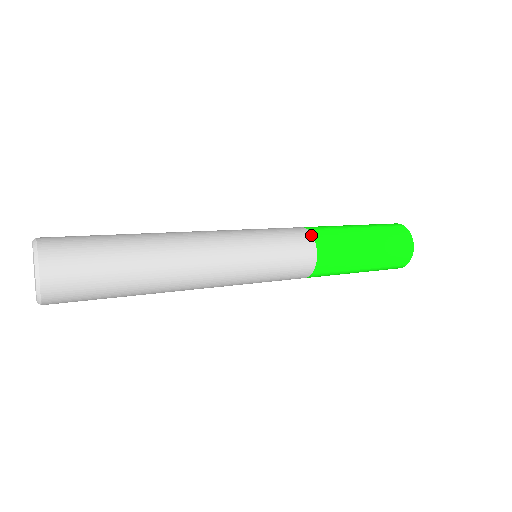
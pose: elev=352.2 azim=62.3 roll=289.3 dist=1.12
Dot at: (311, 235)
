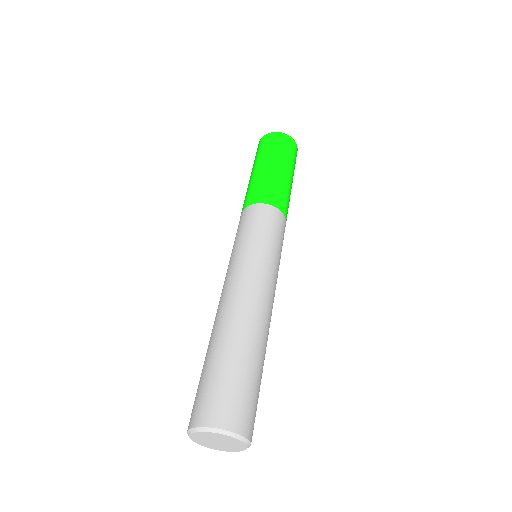
Dot at: (272, 206)
